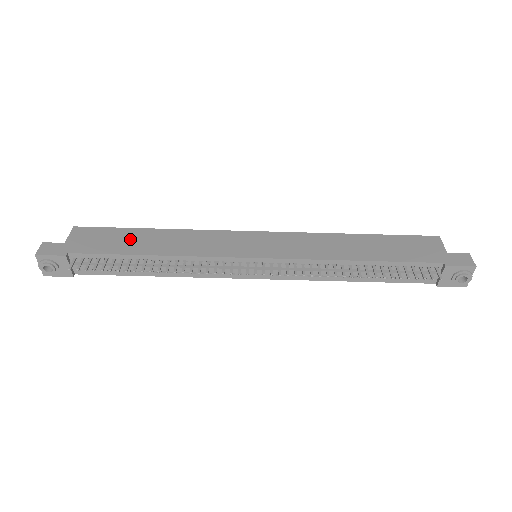
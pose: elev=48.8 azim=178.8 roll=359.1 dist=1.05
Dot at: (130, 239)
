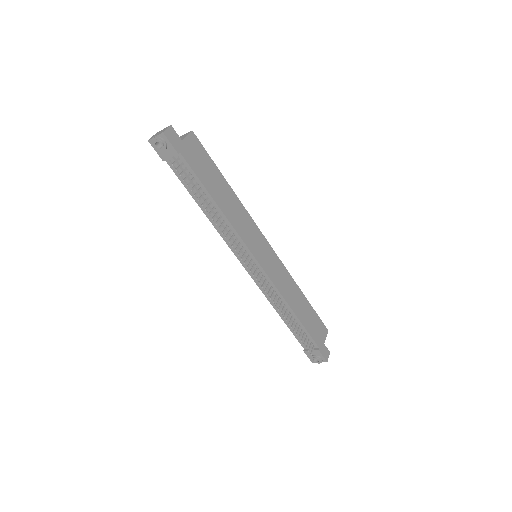
Dot at: (214, 179)
